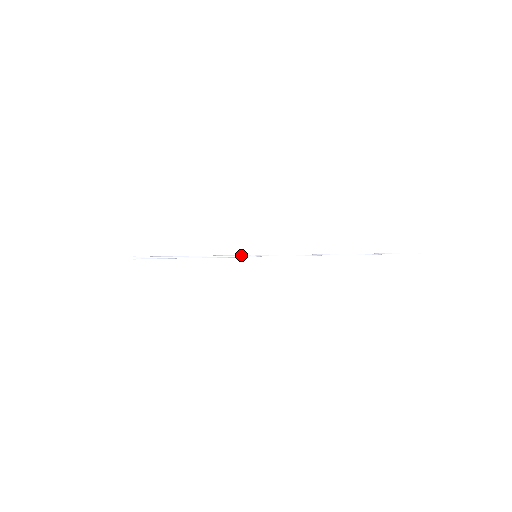
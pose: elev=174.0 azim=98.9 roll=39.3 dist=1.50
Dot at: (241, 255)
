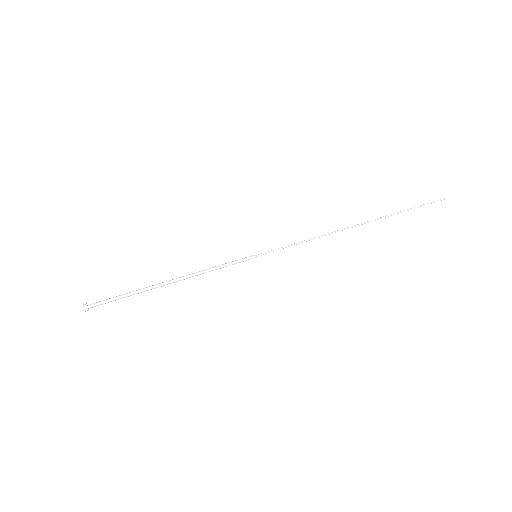
Dot at: (237, 261)
